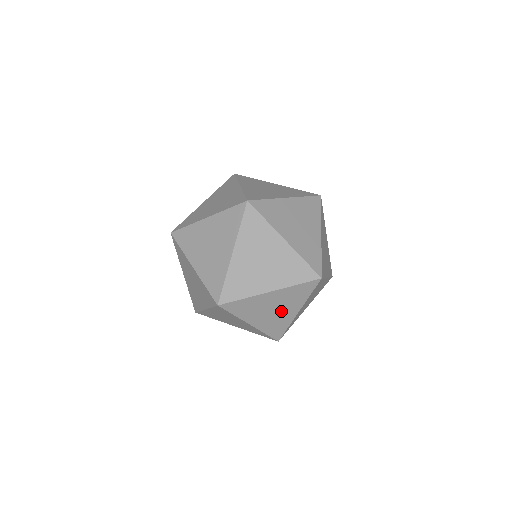
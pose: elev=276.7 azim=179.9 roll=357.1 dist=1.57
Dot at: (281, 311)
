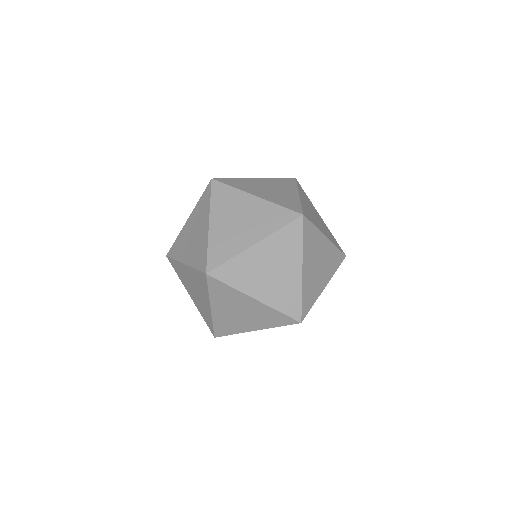
Dot at: (245, 319)
